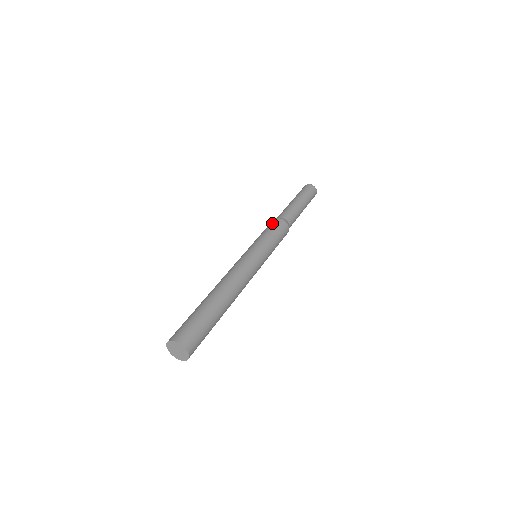
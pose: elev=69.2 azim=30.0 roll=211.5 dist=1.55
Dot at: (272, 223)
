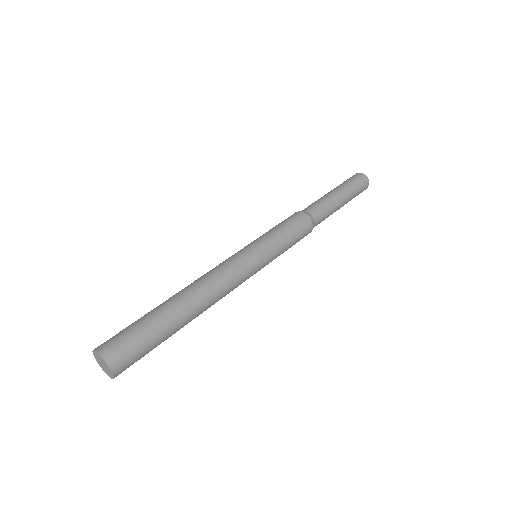
Dot at: (303, 225)
